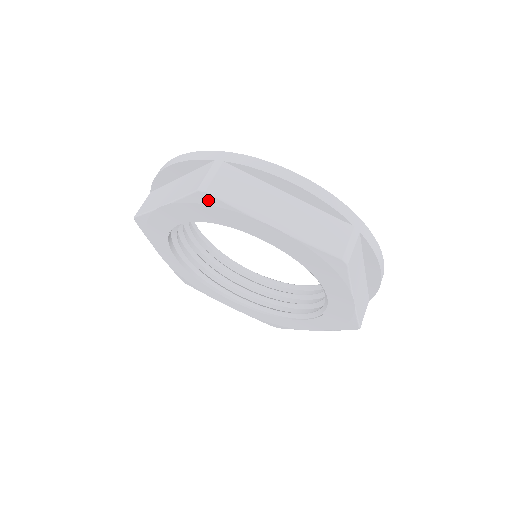
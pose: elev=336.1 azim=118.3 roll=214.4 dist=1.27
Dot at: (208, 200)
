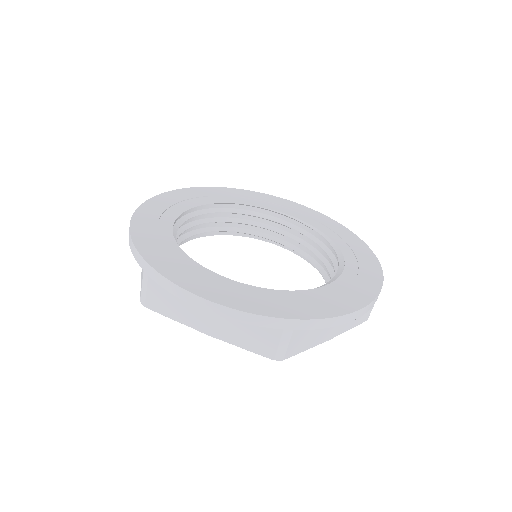
Dot at: occluded
